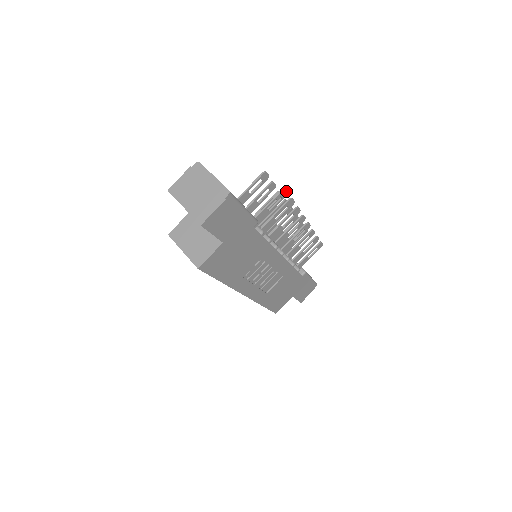
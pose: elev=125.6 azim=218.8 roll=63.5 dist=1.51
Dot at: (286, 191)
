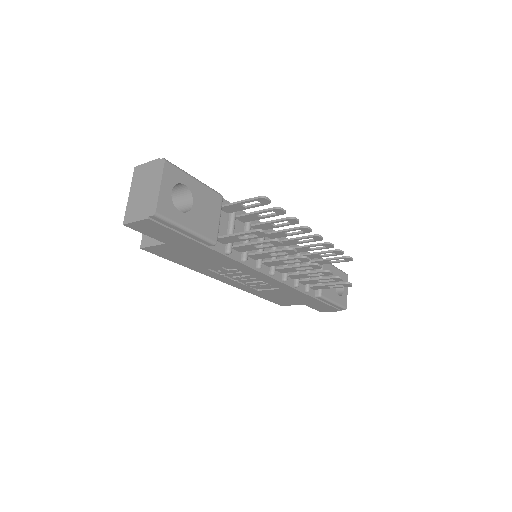
Dot at: (264, 233)
